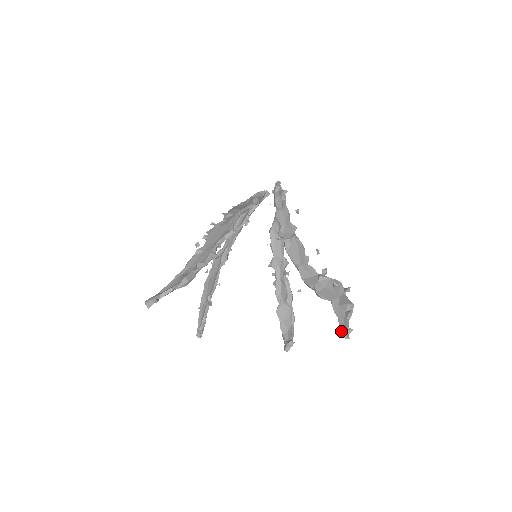
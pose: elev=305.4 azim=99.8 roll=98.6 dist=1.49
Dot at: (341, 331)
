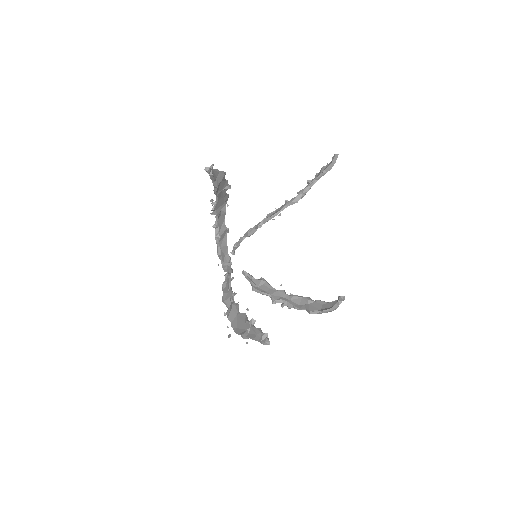
Dot at: (332, 160)
